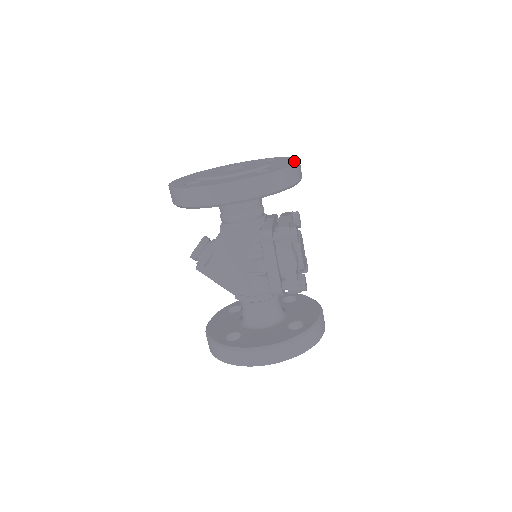
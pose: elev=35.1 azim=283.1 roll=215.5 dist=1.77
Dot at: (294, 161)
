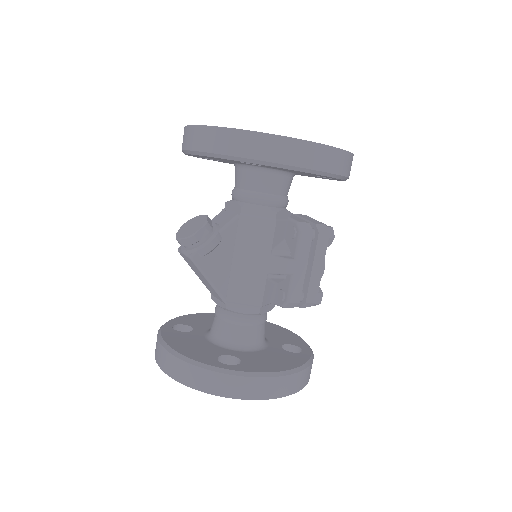
Dot at: occluded
